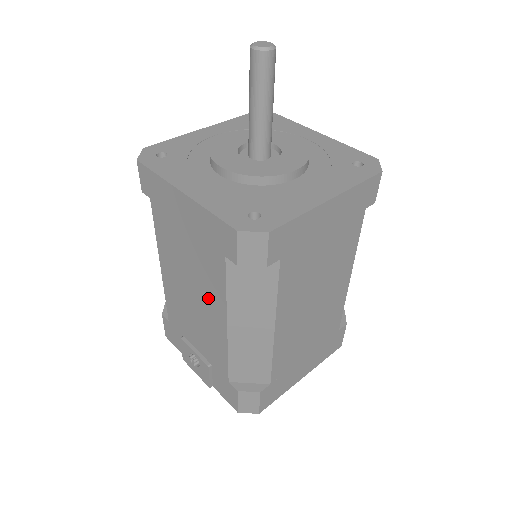
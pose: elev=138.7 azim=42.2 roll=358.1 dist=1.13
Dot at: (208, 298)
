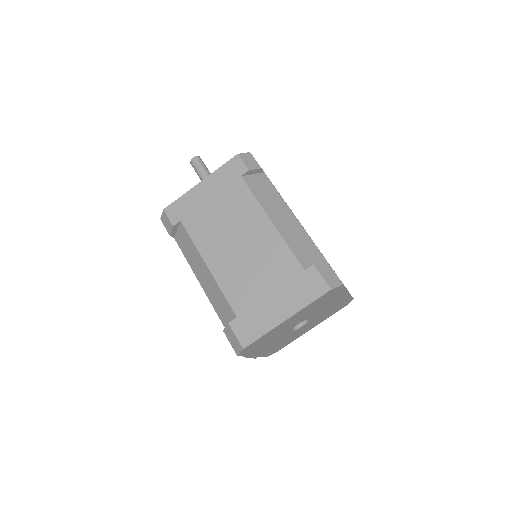
Dot at: occluded
